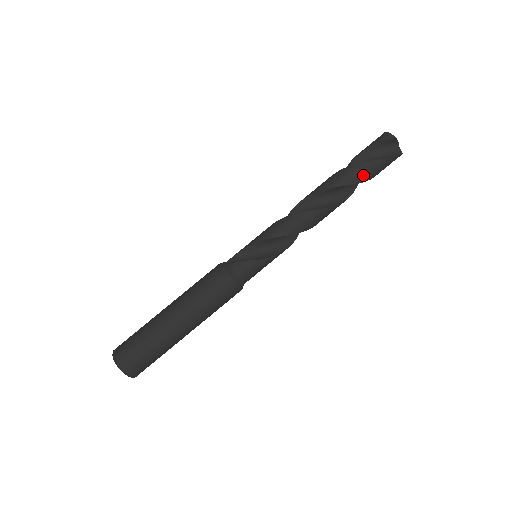
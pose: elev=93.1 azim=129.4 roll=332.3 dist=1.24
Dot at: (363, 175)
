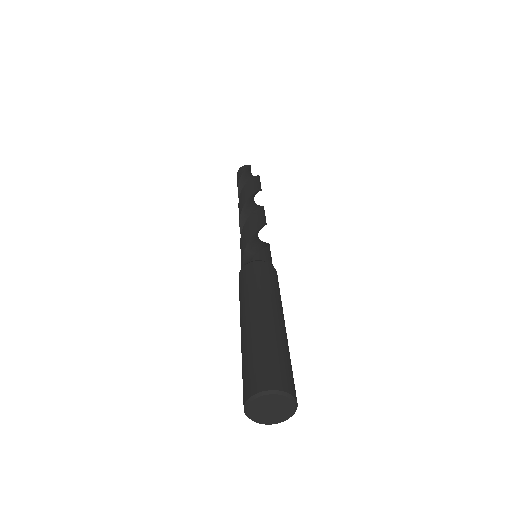
Dot at: (258, 185)
